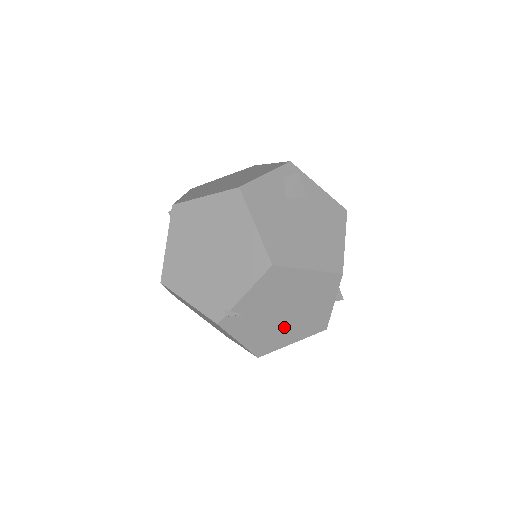
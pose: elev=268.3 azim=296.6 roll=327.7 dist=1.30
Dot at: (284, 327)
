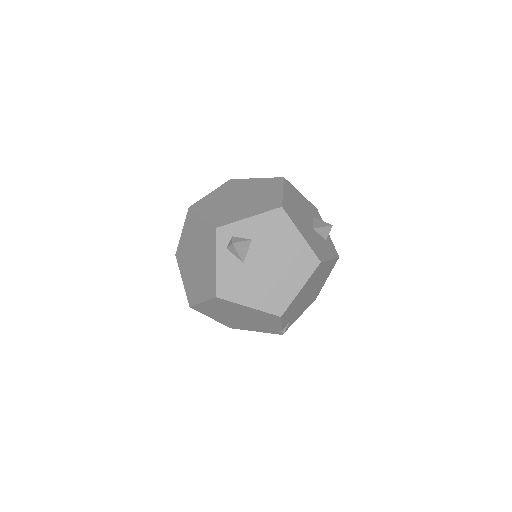
Dot at: (315, 290)
